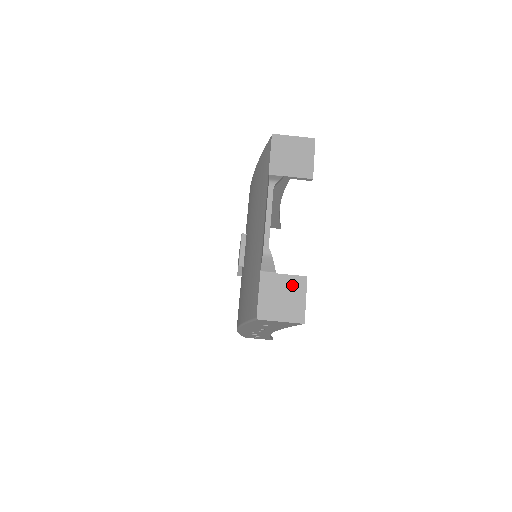
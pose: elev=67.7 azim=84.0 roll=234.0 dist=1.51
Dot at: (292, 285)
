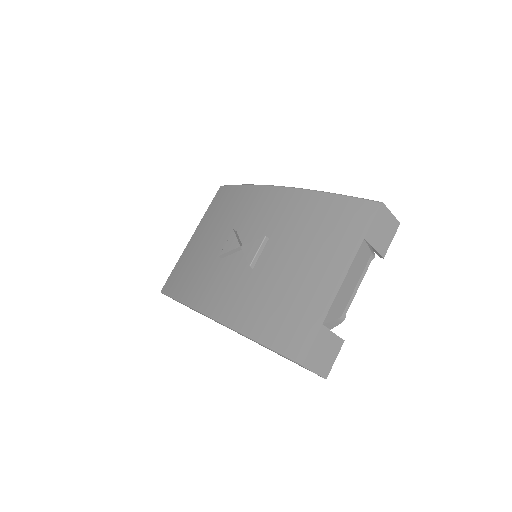
Dot at: (334, 344)
